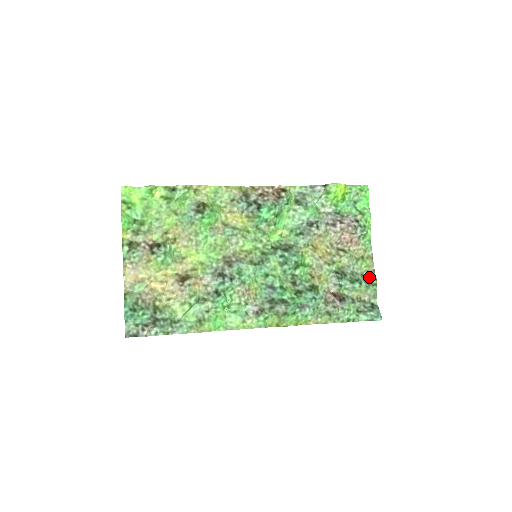
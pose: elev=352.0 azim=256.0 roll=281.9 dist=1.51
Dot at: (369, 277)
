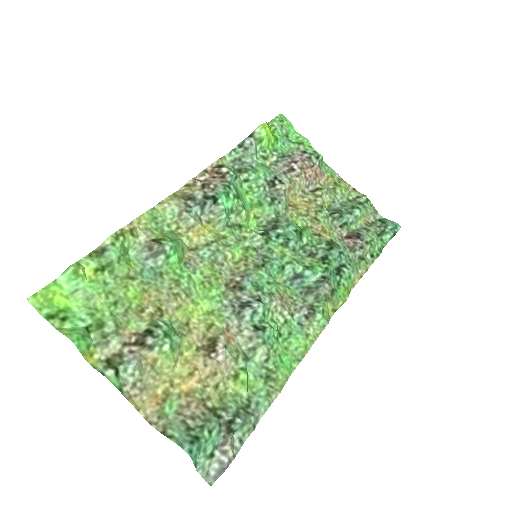
Dot at: (356, 198)
